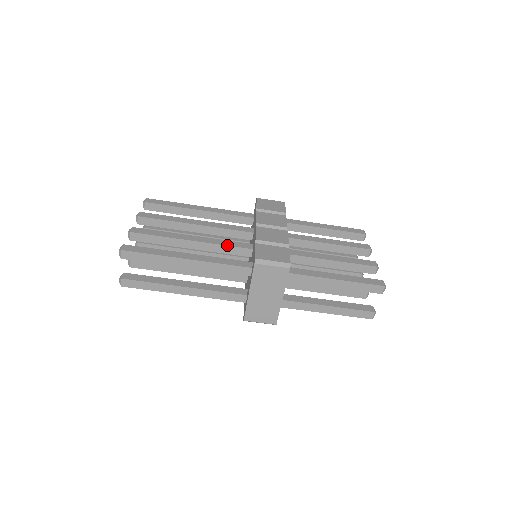
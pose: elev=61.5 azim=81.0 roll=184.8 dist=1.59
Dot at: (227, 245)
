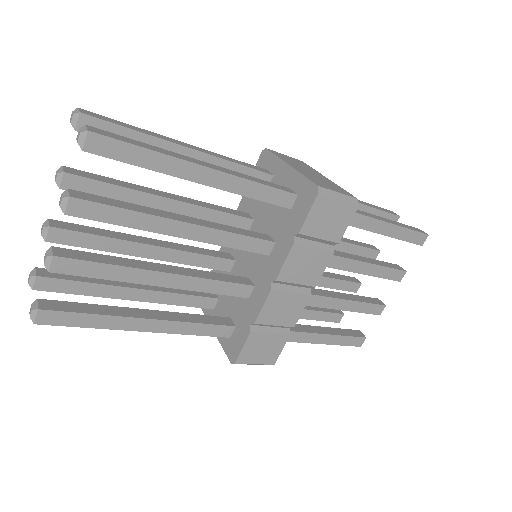
Dot at: (215, 293)
